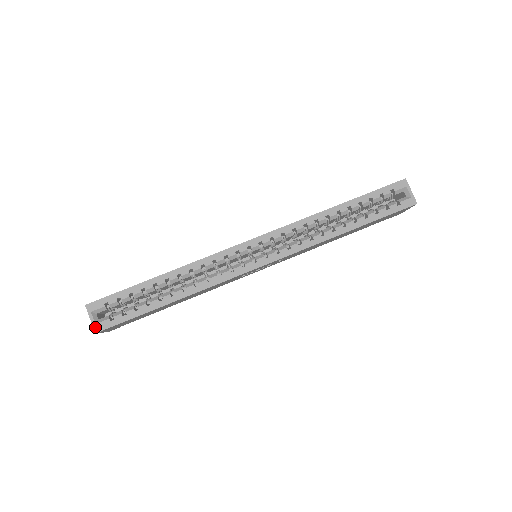
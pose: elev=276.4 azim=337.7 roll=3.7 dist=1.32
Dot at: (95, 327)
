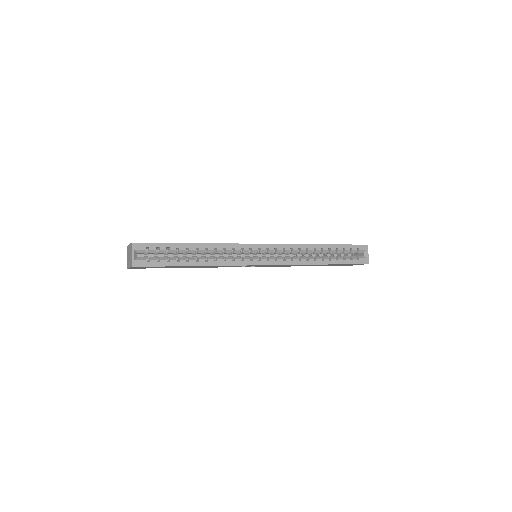
Dot at: (133, 262)
